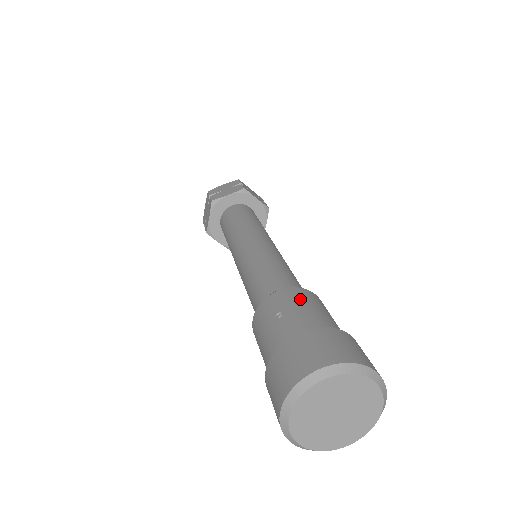
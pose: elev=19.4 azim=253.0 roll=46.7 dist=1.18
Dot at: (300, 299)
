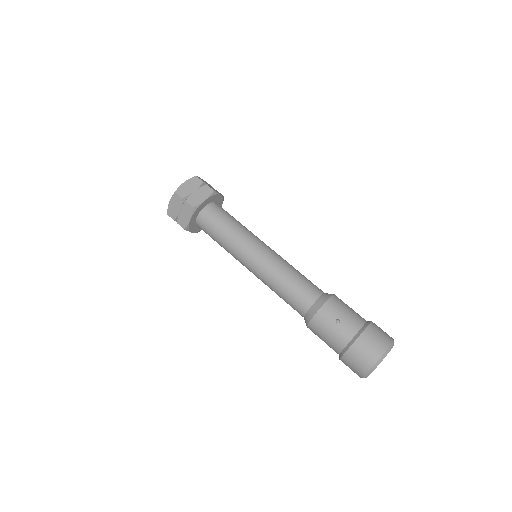
Dot at: (340, 307)
